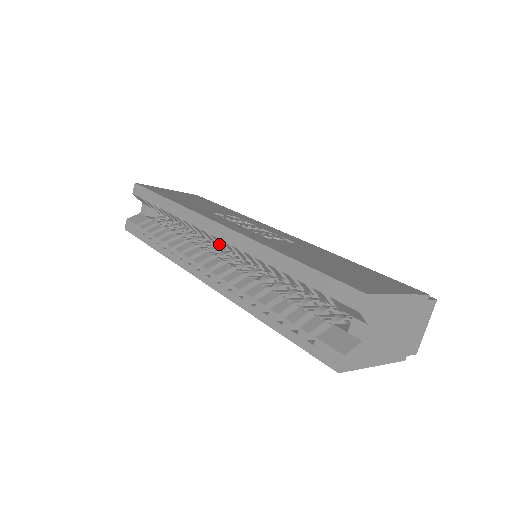
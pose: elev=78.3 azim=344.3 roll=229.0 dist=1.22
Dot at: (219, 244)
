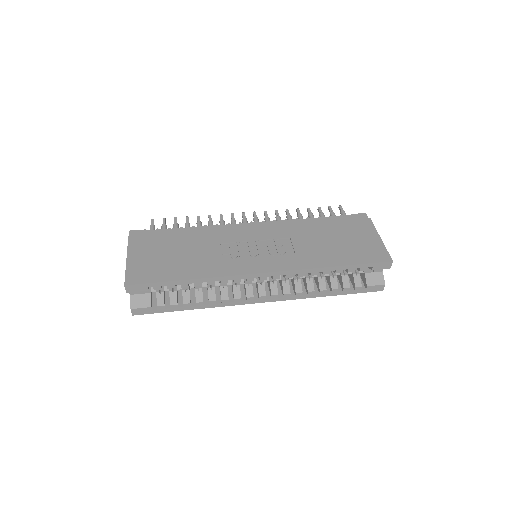
Dot at: occluded
